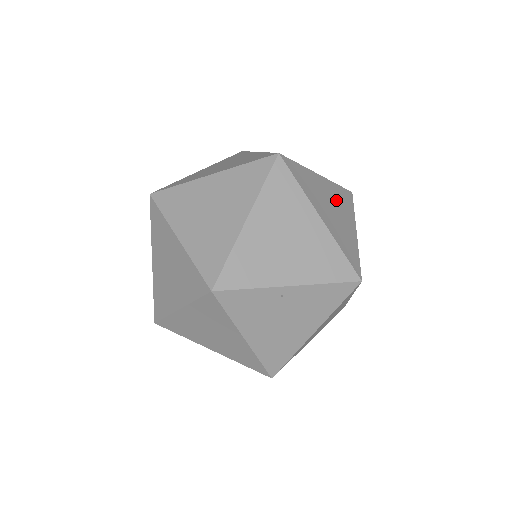
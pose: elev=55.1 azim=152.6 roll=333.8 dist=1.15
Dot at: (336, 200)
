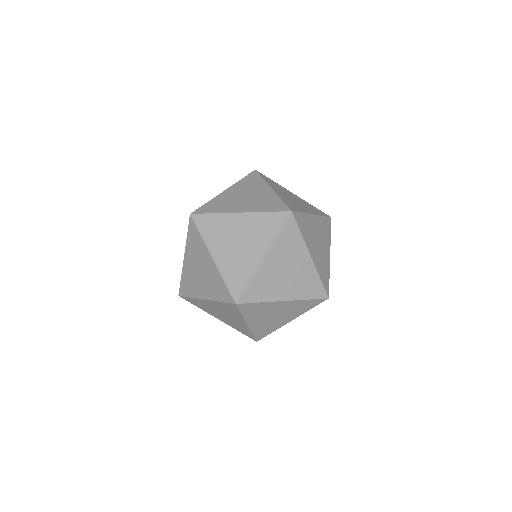
Dot at: (302, 202)
